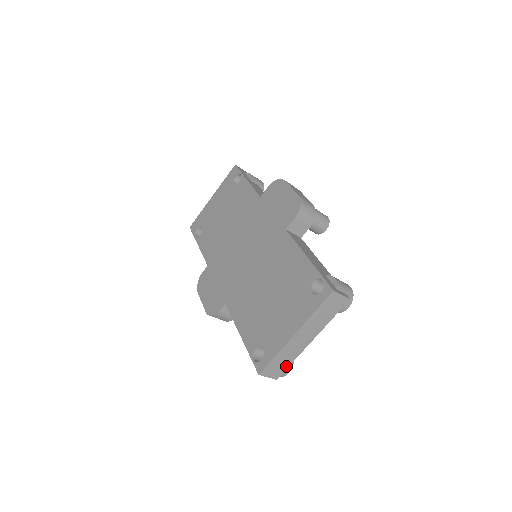
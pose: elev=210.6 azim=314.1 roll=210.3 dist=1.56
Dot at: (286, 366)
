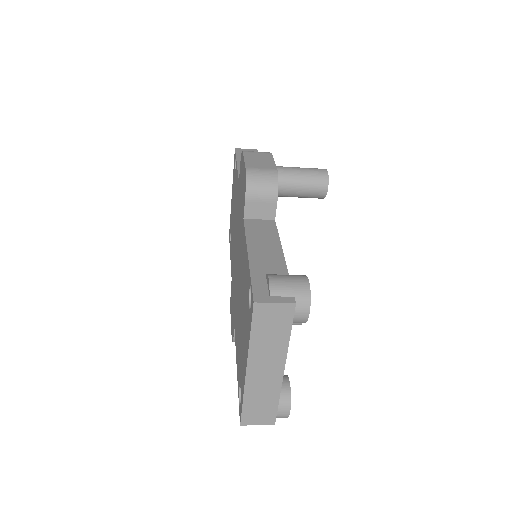
Dot at: (273, 407)
